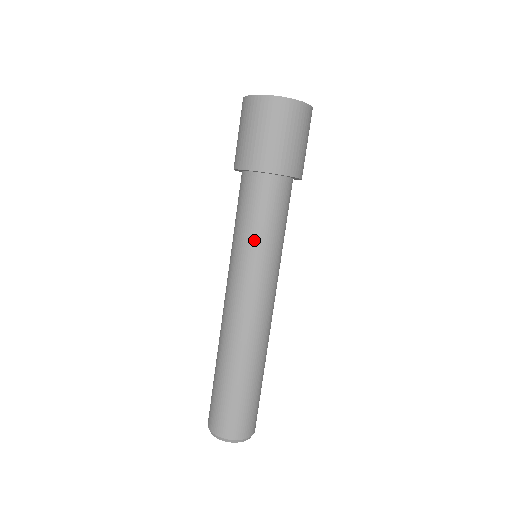
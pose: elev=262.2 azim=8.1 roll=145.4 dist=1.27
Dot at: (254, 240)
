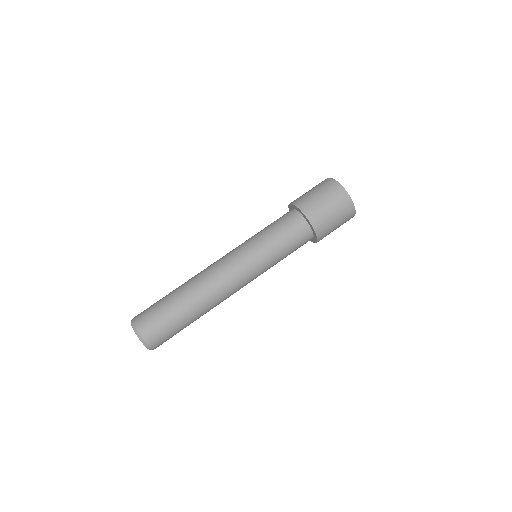
Dot at: (274, 255)
